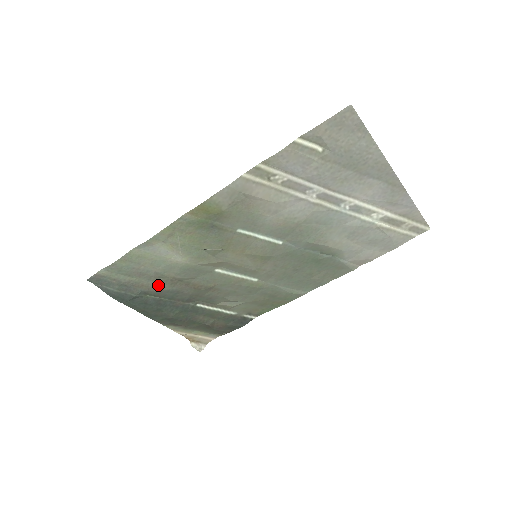
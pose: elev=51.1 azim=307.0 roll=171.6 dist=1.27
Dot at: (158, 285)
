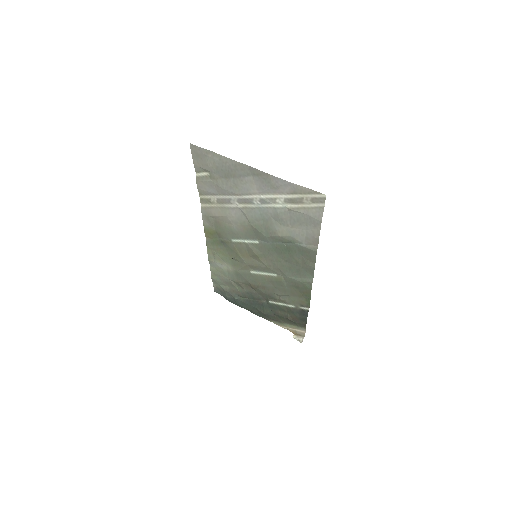
Dot at: (239, 289)
